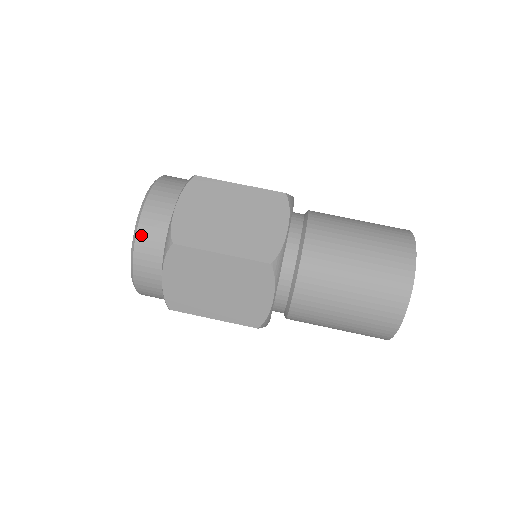
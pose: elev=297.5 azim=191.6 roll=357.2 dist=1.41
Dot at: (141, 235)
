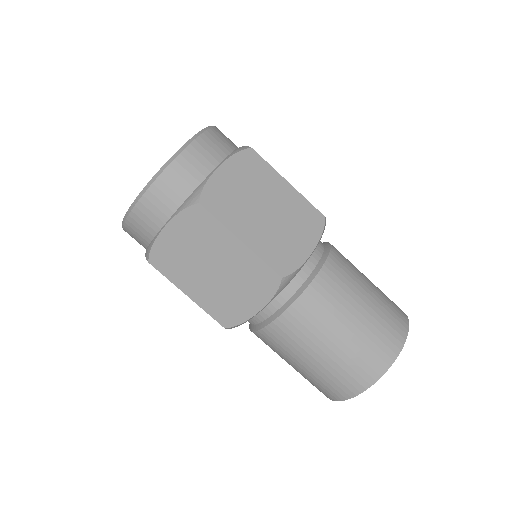
Dot at: (214, 131)
